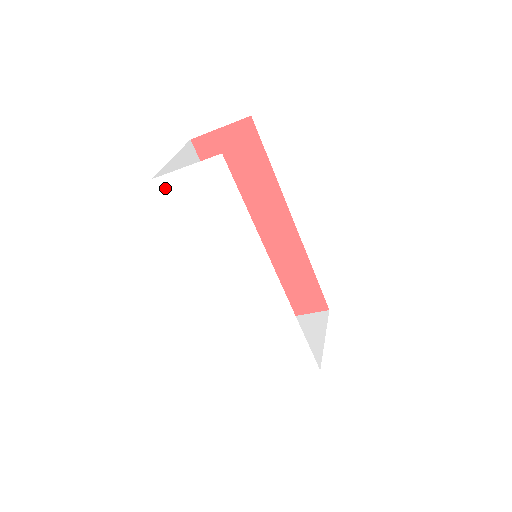
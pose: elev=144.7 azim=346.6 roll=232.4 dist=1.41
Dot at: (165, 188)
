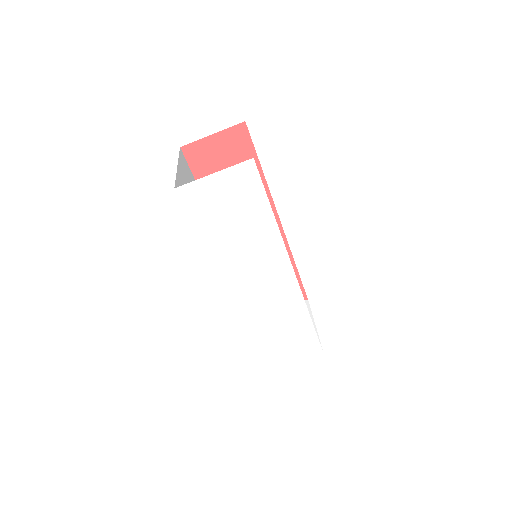
Dot at: (189, 196)
